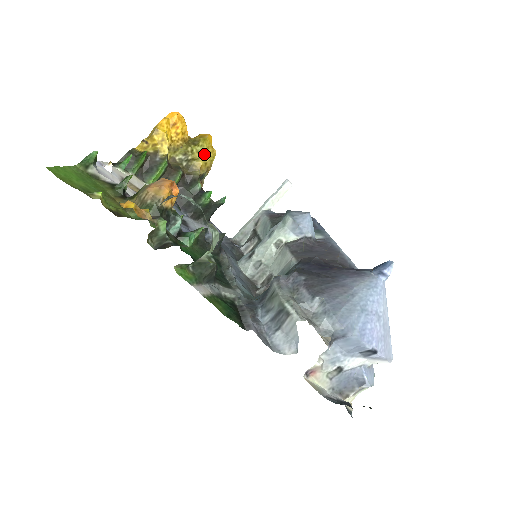
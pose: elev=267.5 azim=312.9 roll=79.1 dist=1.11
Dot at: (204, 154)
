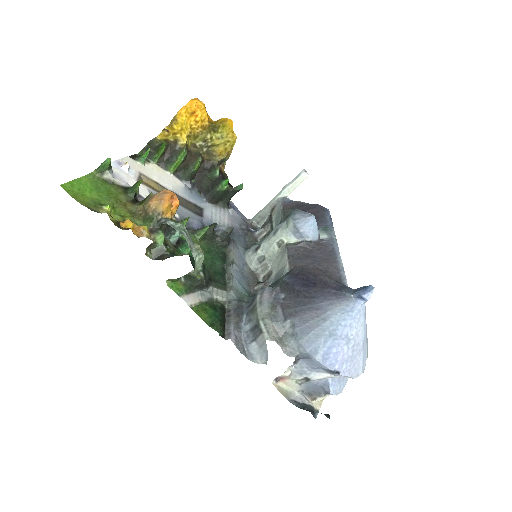
Dot at: (224, 140)
